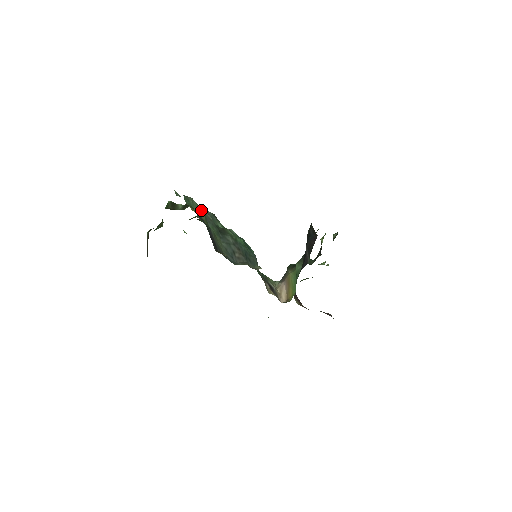
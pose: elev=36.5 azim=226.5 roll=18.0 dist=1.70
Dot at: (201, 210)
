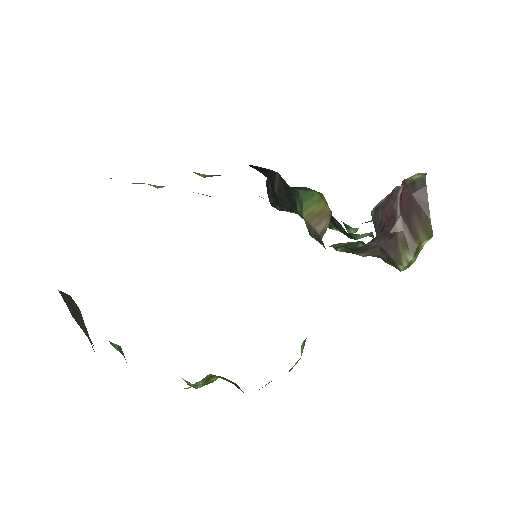
Dot at: occluded
